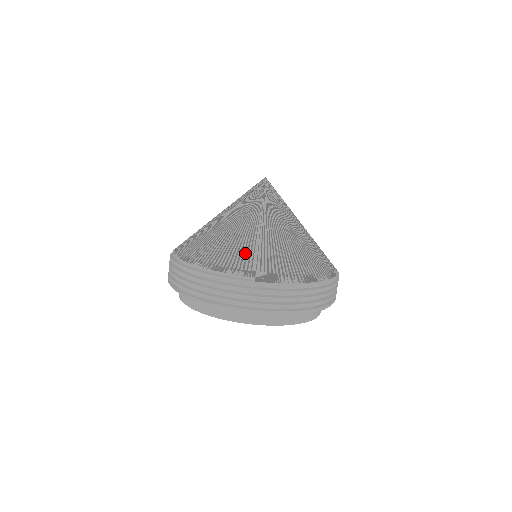
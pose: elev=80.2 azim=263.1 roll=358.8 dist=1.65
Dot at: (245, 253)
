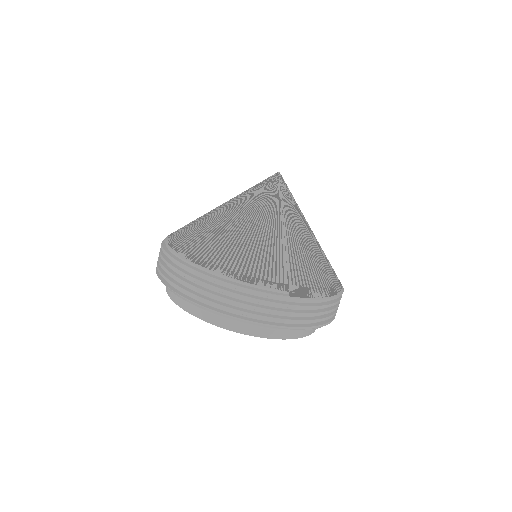
Dot at: (274, 262)
